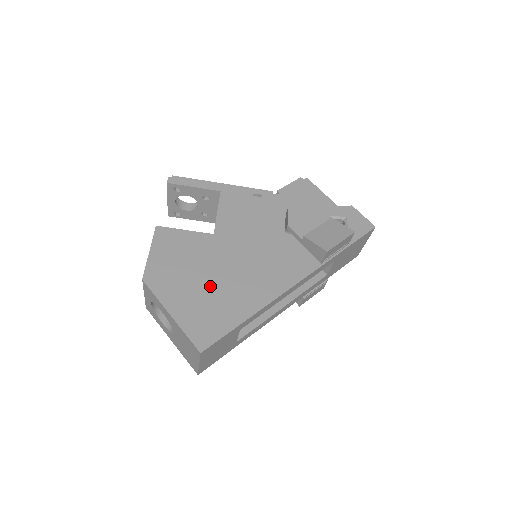
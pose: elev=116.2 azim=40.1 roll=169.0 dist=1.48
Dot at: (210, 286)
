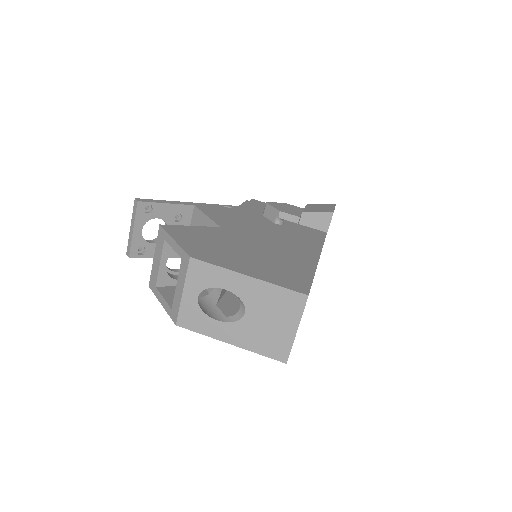
Dot at: (259, 255)
